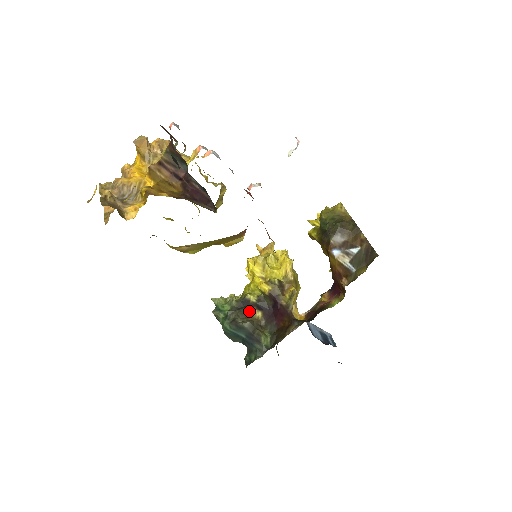
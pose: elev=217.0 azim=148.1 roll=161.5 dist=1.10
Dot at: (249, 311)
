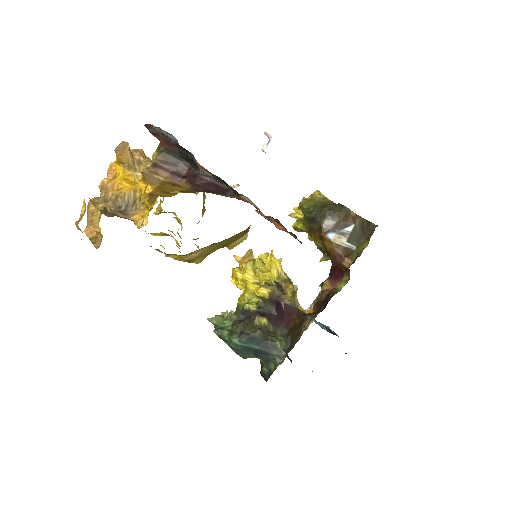
Dot at: (254, 320)
